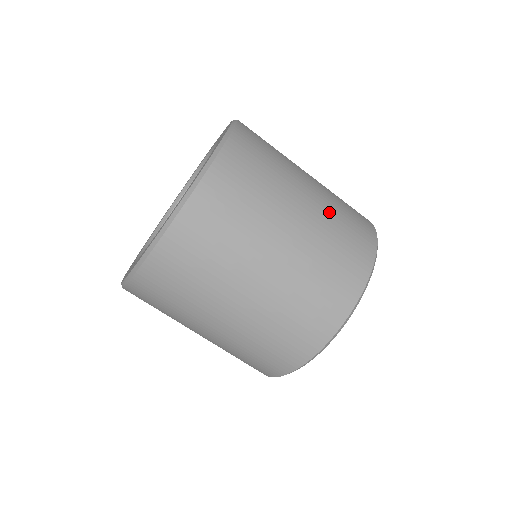
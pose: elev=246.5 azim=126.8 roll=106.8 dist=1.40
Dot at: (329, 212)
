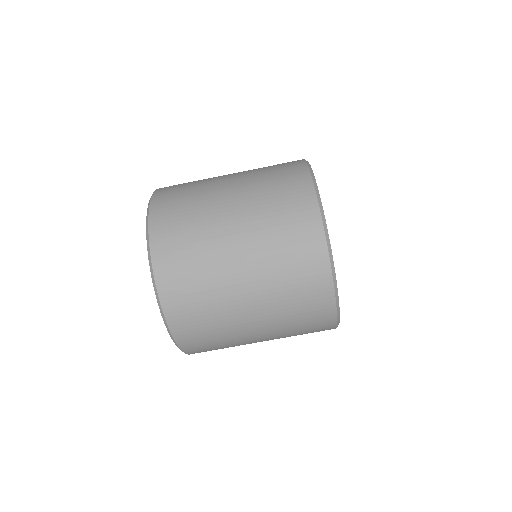
Dot at: occluded
